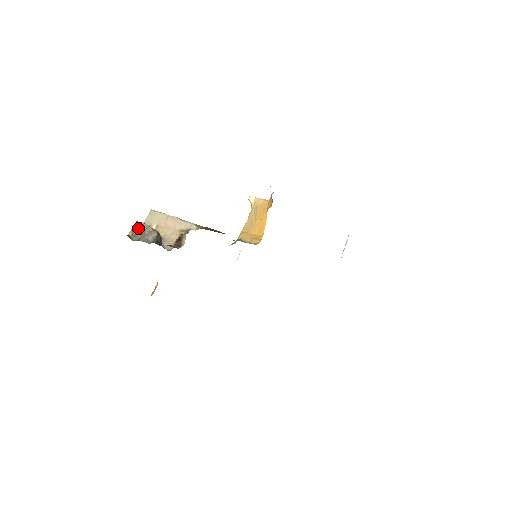
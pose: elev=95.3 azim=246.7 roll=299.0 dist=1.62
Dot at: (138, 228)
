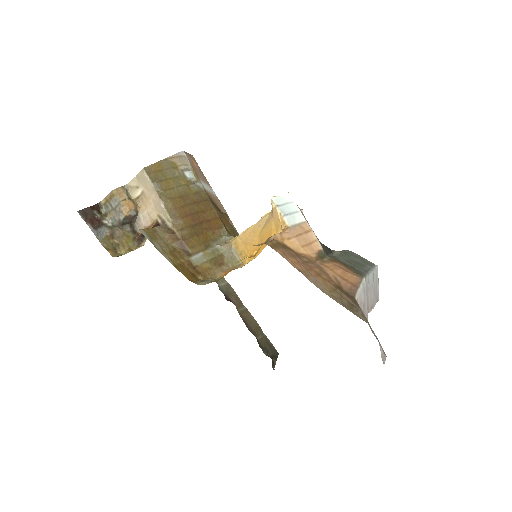
Dot at: (111, 199)
